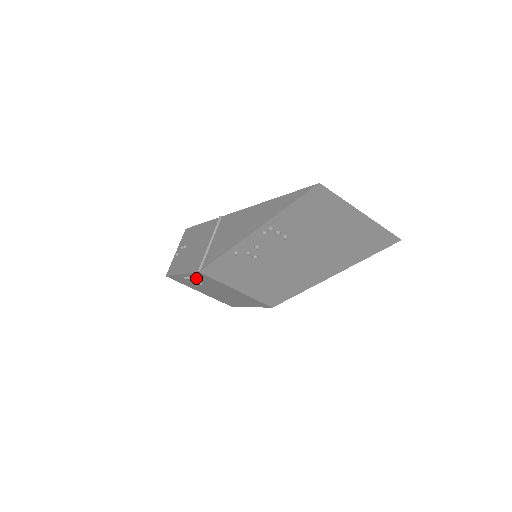
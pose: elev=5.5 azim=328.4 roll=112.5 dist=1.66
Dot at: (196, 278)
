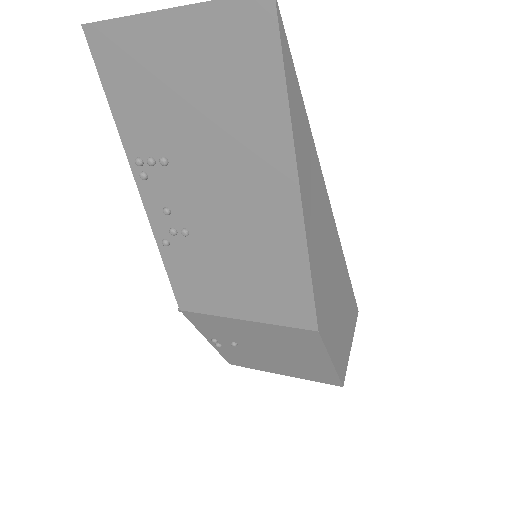
Dot at: (214, 334)
